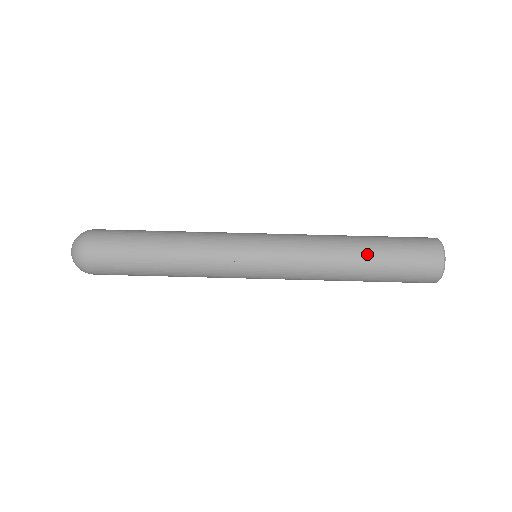
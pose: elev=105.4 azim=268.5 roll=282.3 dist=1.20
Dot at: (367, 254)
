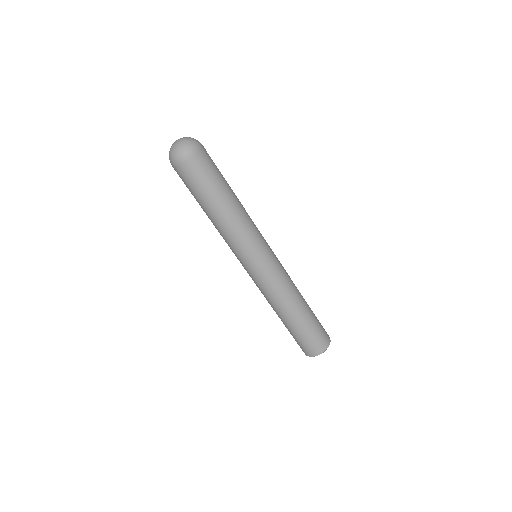
Dot at: (303, 314)
